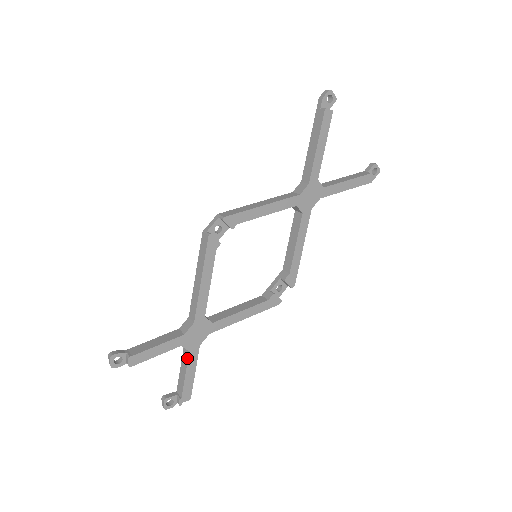
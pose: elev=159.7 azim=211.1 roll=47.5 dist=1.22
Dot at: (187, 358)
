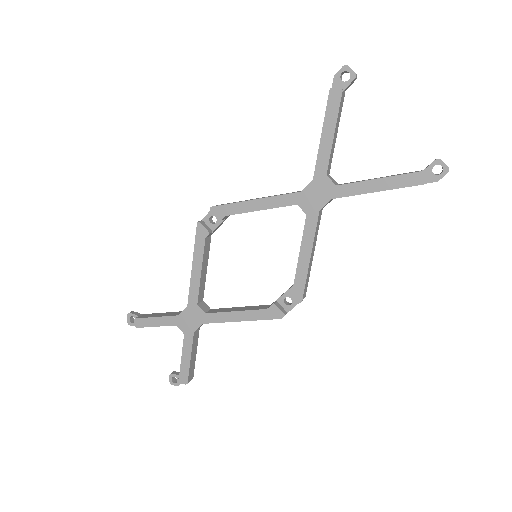
Dot at: (184, 340)
